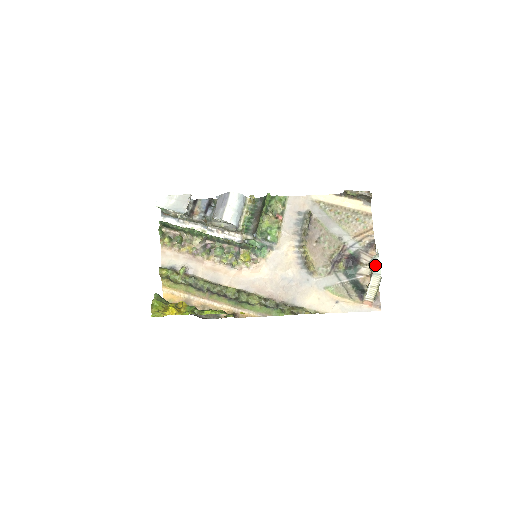
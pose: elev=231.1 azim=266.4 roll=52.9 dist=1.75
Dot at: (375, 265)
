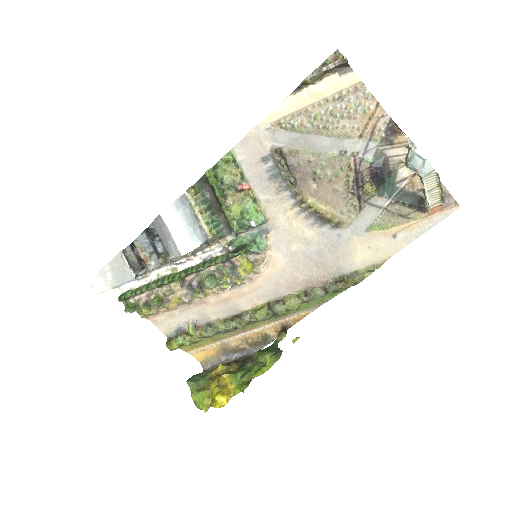
Dot at: (418, 163)
